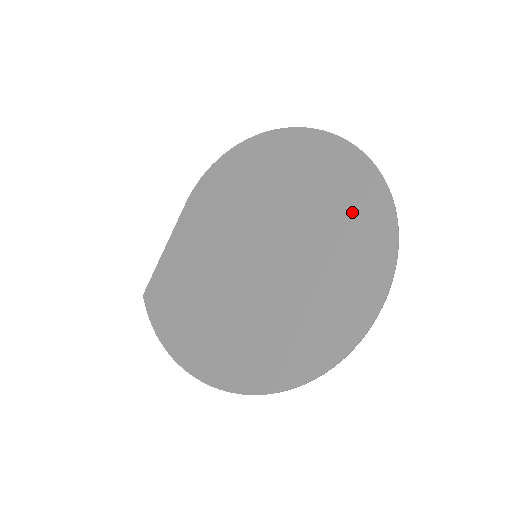
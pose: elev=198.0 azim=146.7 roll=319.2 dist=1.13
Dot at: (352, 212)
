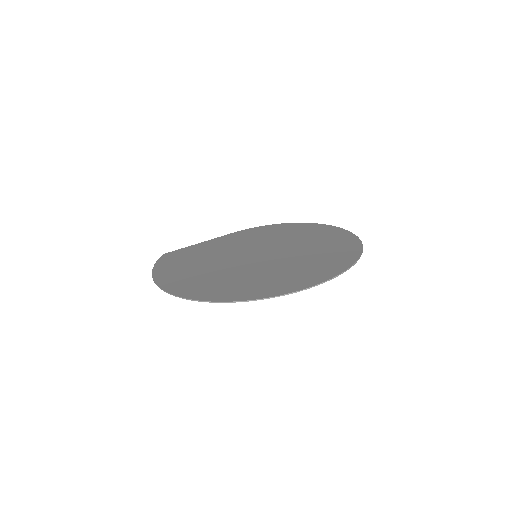
Dot at: (333, 254)
